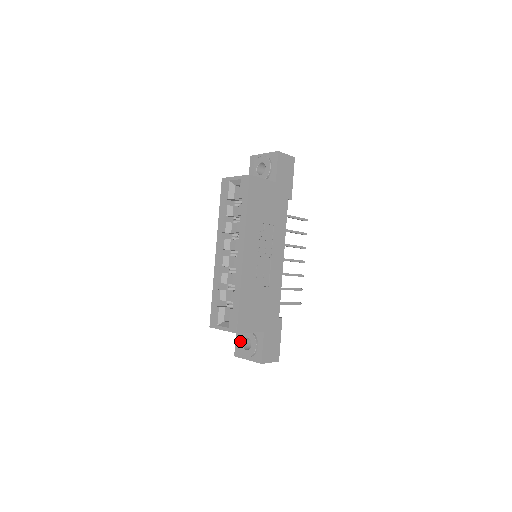
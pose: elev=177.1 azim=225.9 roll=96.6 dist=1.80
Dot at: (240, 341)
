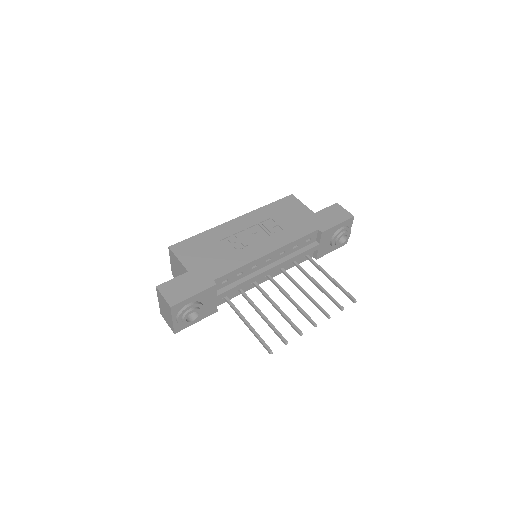
Dot at: occluded
